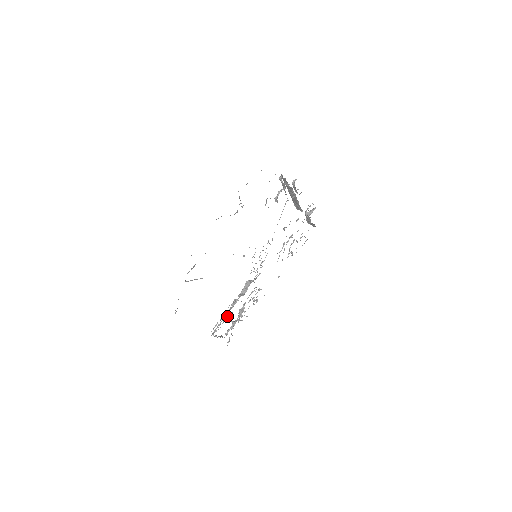
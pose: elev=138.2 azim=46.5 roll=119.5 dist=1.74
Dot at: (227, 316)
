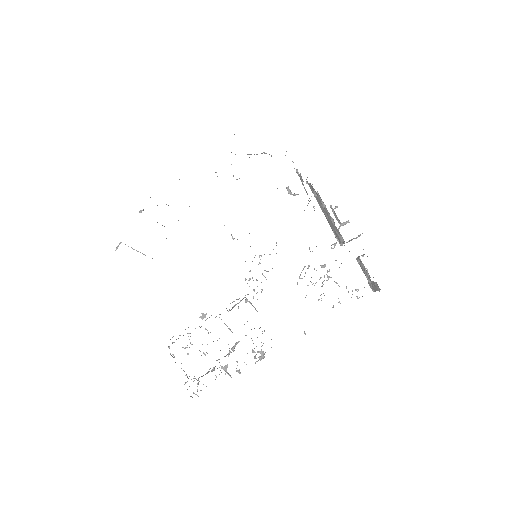
Dot at: occluded
